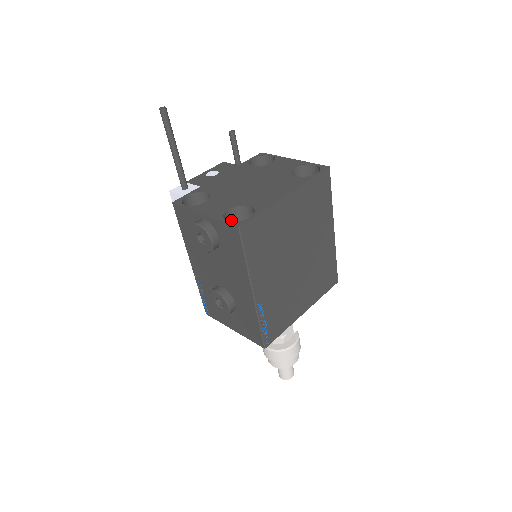
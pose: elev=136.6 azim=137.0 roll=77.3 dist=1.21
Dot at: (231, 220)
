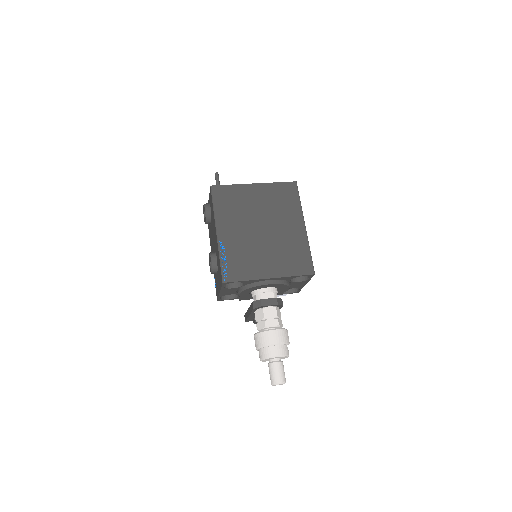
Dot at: occluded
